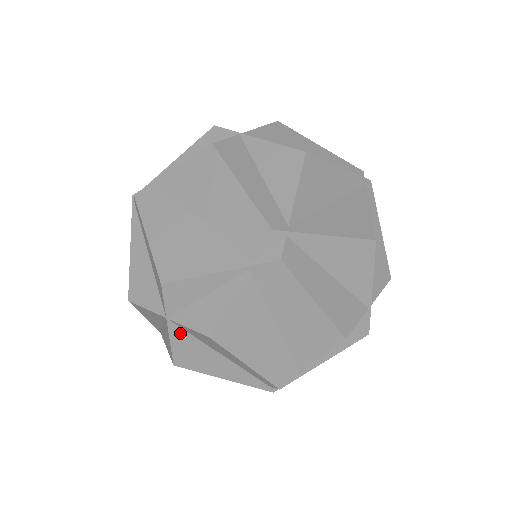
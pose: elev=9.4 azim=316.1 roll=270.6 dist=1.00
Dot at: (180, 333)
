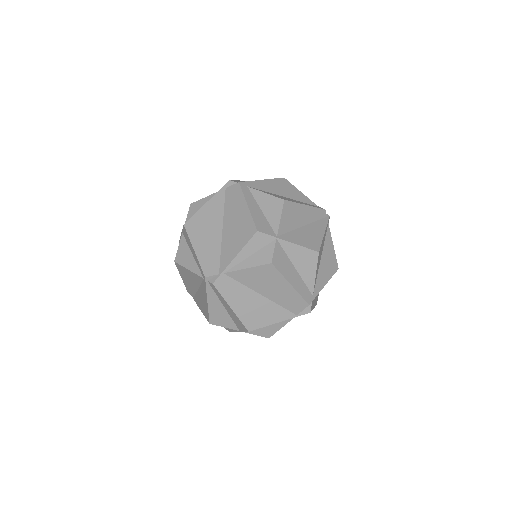
Dot at: occluded
